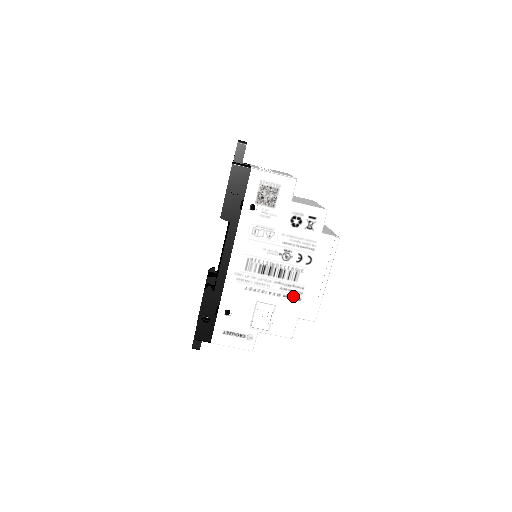
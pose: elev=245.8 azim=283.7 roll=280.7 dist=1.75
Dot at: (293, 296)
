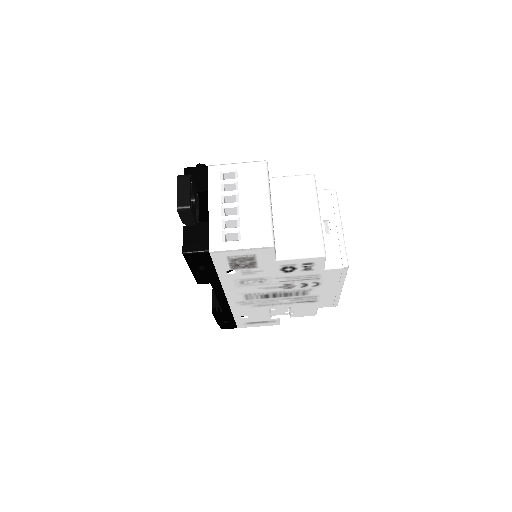
Dot at: (307, 301)
